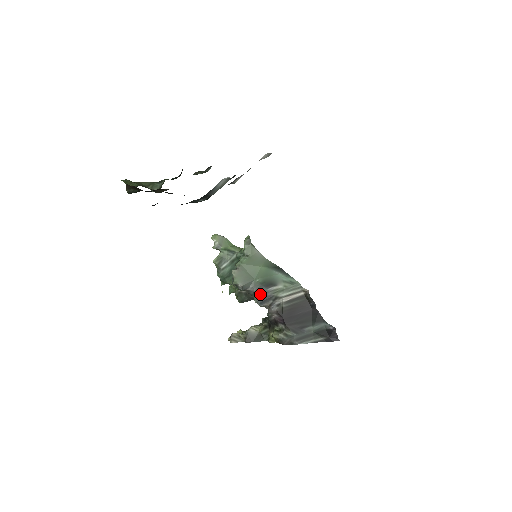
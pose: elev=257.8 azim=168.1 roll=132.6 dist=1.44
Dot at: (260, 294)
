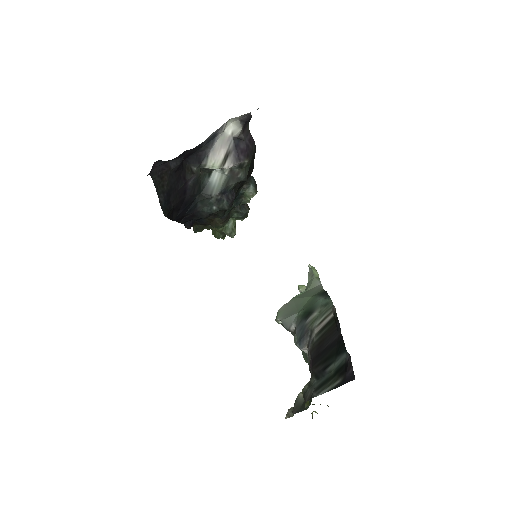
Dot at: (299, 331)
